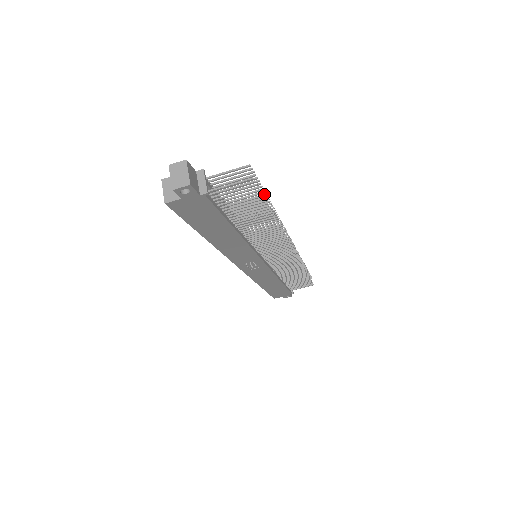
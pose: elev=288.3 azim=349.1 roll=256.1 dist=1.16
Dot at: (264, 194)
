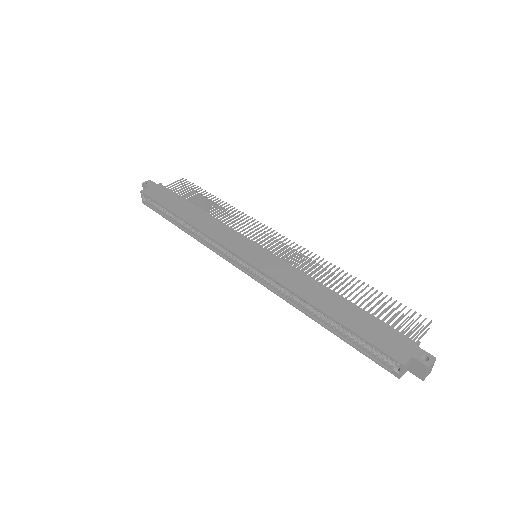
Dot at: occluded
